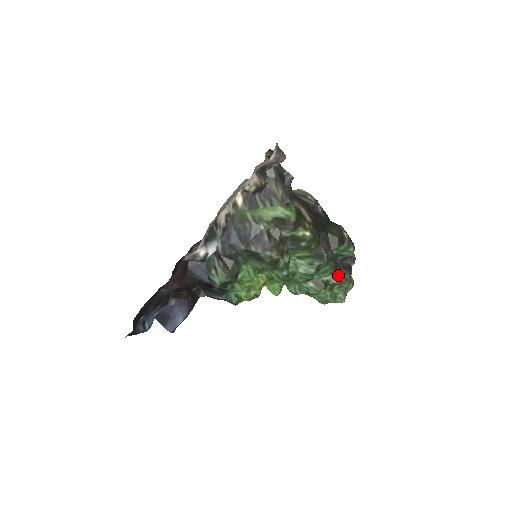
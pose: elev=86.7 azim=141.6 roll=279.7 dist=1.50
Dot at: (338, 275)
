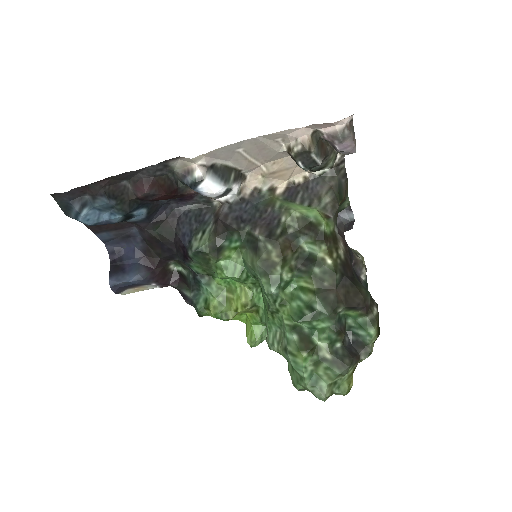
Dot at: (336, 351)
